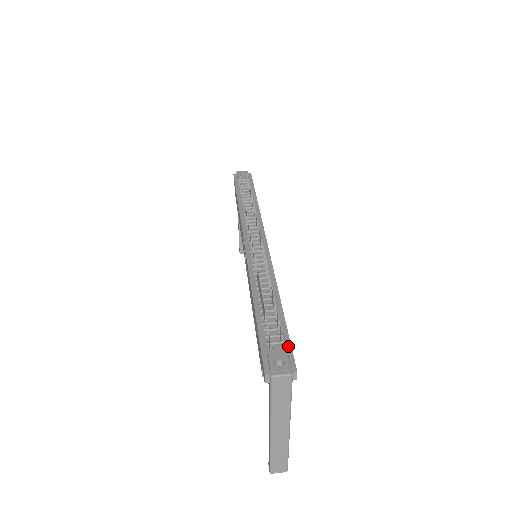
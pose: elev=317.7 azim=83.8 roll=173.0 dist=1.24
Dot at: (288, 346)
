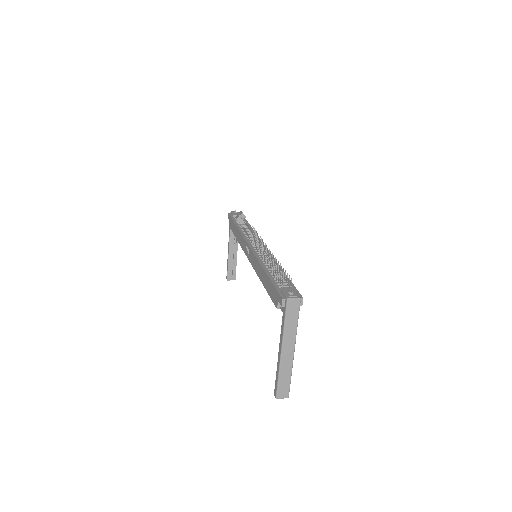
Dot at: (294, 288)
